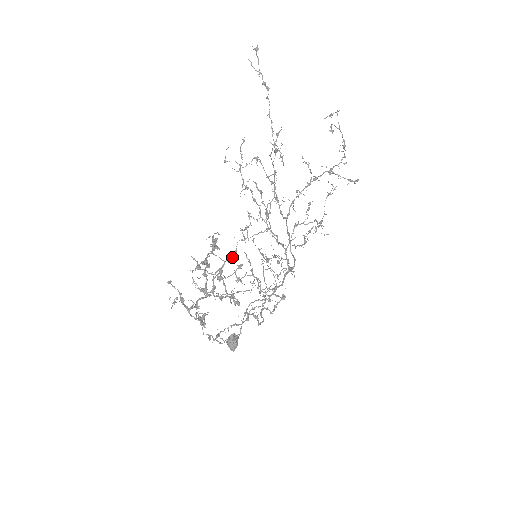
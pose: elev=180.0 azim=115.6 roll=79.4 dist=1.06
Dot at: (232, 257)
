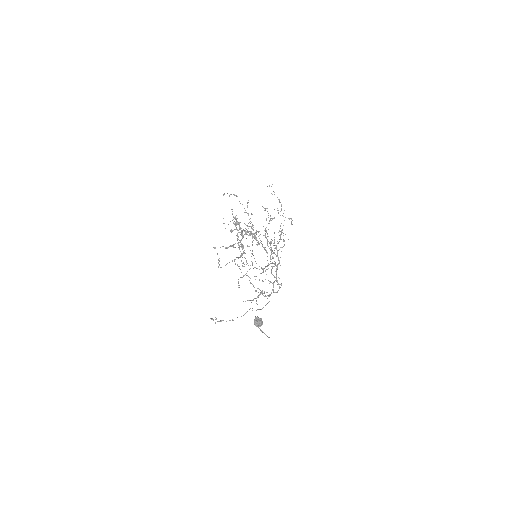
Dot at: (246, 233)
